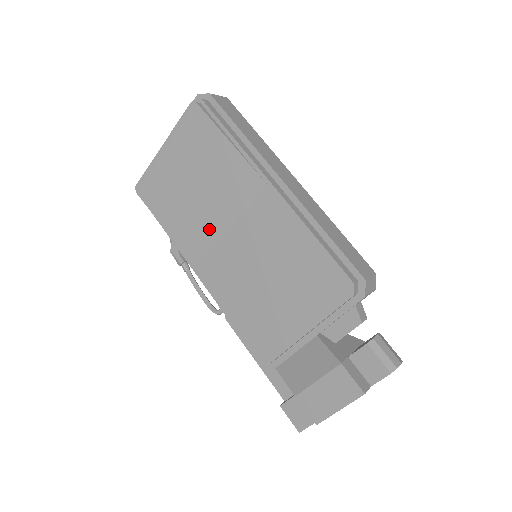
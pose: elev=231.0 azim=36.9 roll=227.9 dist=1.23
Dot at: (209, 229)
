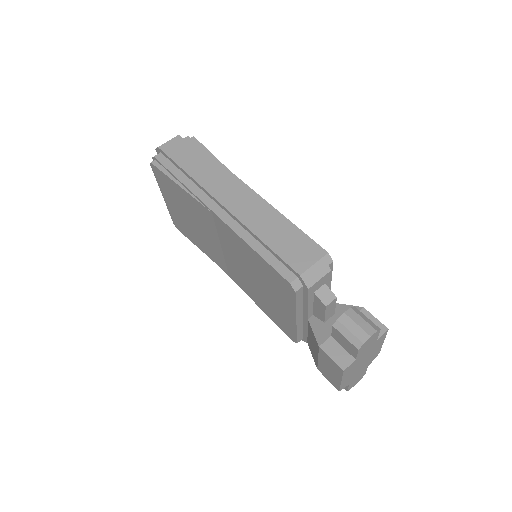
Dot at: (215, 248)
